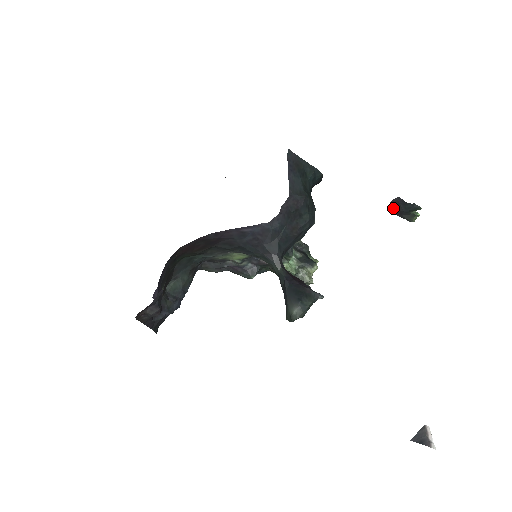
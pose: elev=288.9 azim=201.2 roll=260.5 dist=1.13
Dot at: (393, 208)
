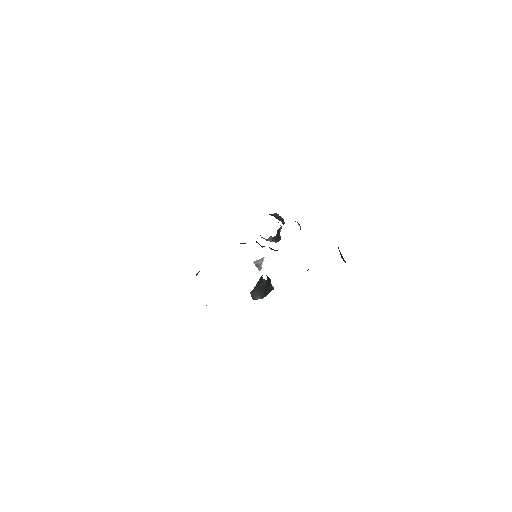
Dot at: (340, 252)
